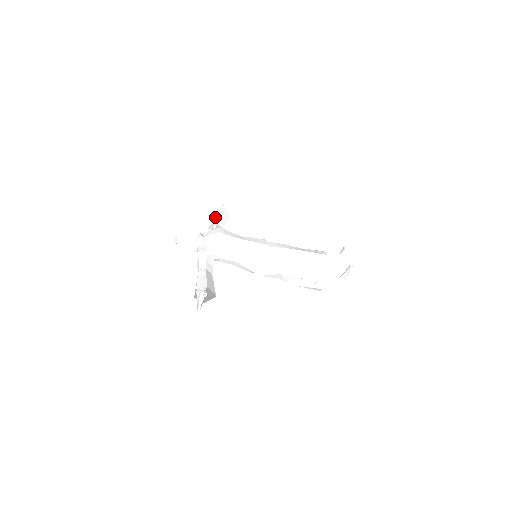
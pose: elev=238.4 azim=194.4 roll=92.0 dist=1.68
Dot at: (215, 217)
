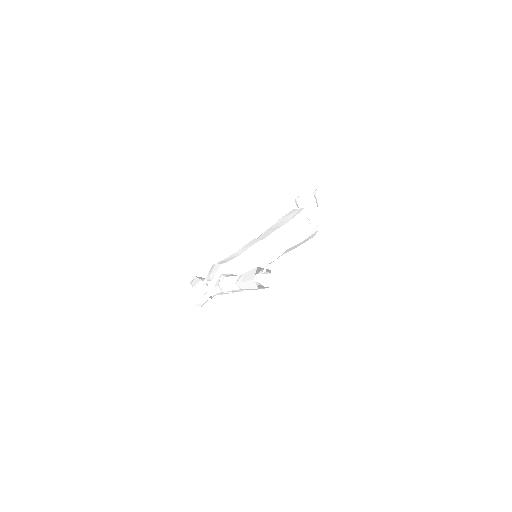
Dot at: occluded
